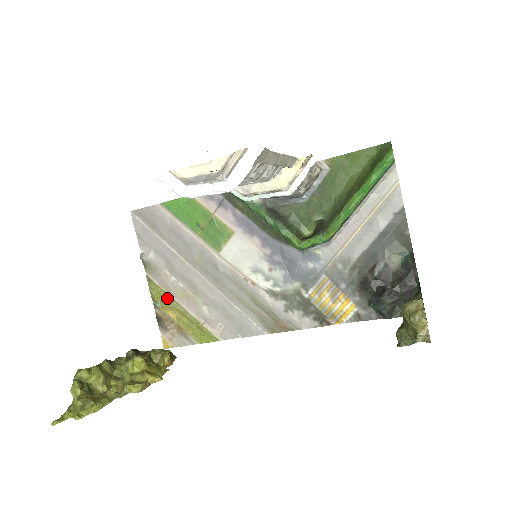
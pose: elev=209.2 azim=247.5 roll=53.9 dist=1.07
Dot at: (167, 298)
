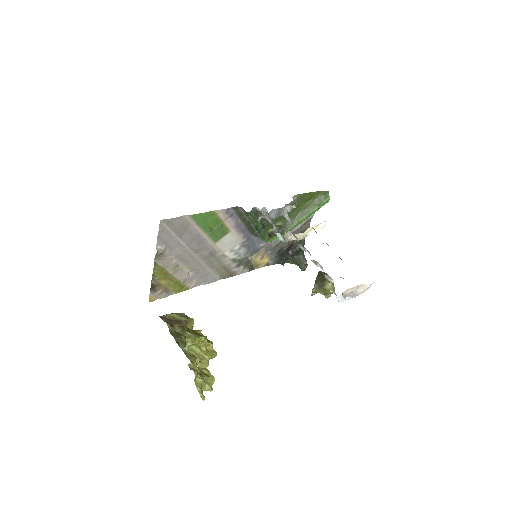
Dot at: (165, 273)
